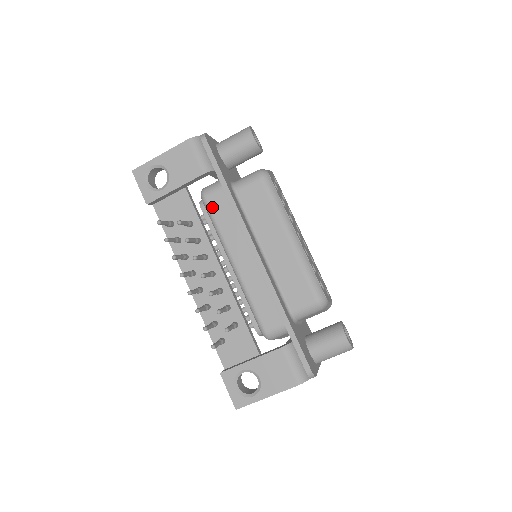
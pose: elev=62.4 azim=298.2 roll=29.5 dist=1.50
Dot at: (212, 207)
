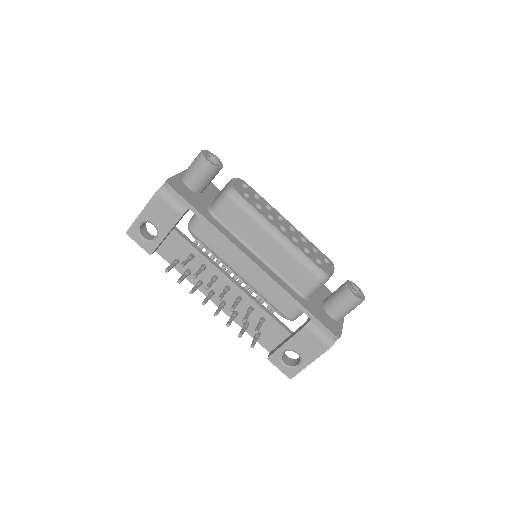
Dot at: (202, 238)
